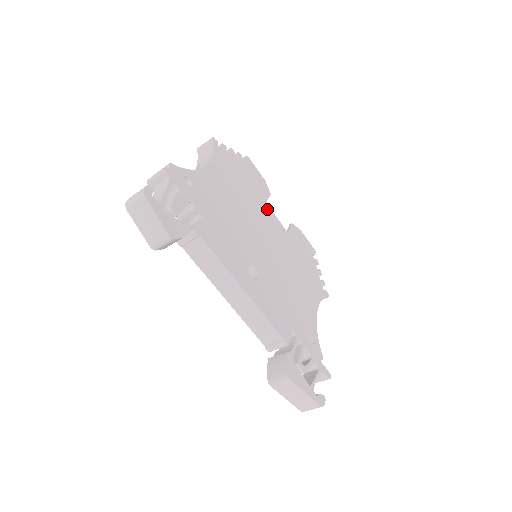
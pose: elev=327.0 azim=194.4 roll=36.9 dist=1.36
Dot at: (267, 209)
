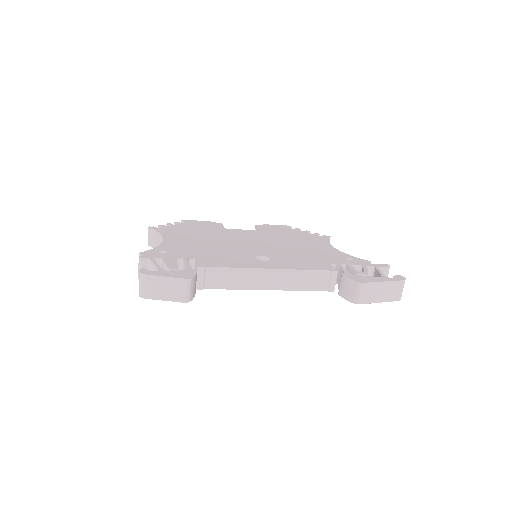
Dot at: (230, 231)
